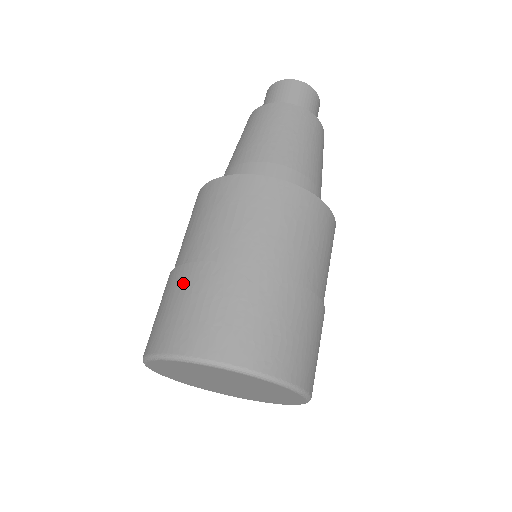
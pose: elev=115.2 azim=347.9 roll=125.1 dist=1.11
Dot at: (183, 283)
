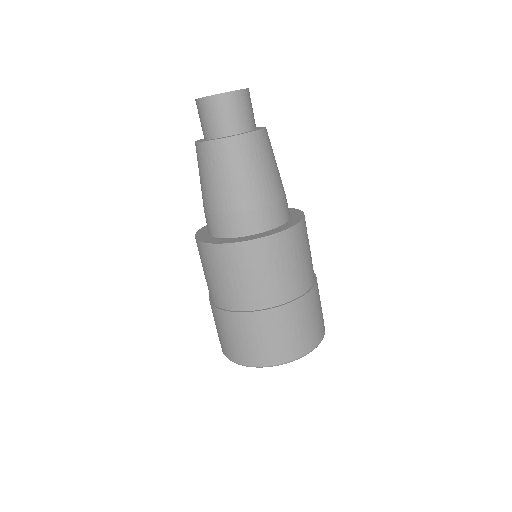
Dot at: (261, 325)
